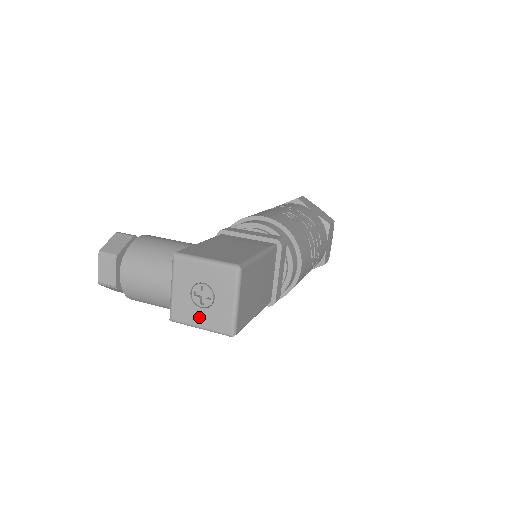
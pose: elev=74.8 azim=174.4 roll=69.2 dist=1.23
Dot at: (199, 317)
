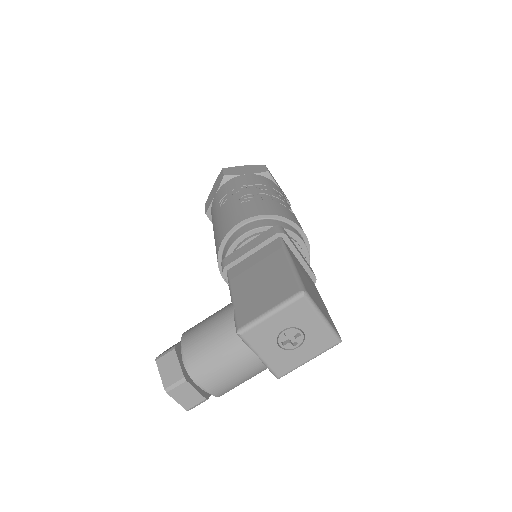
Dot at: (301, 355)
